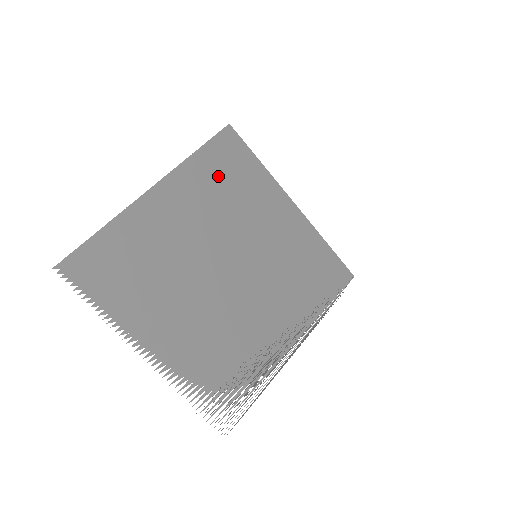
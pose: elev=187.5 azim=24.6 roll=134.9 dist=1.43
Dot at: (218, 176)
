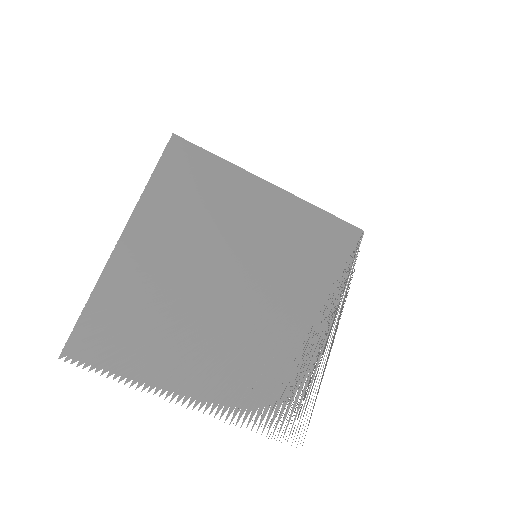
Dot at: (183, 193)
